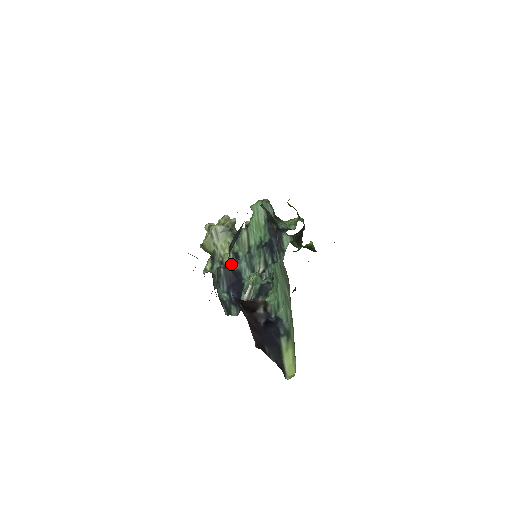
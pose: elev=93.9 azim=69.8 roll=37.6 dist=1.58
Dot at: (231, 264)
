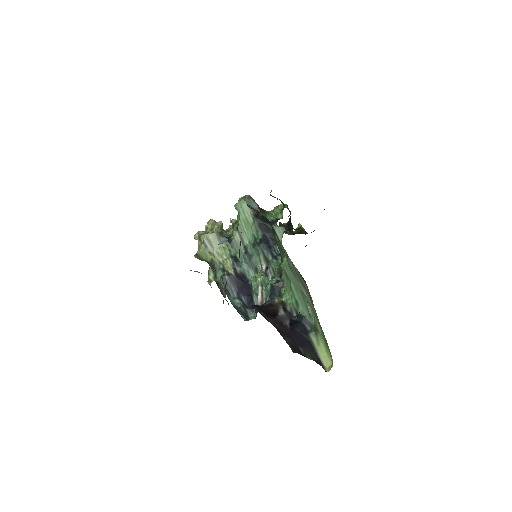
Dot at: (233, 269)
